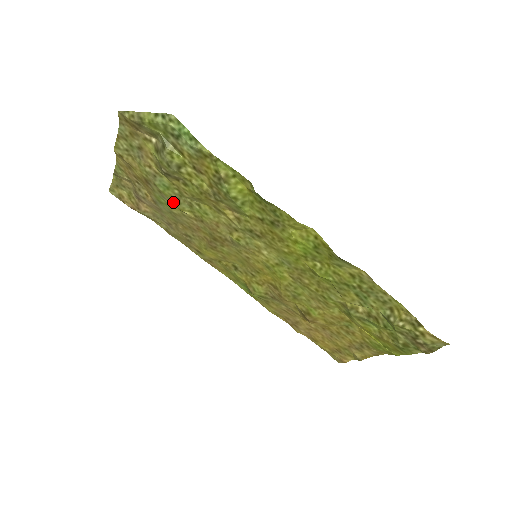
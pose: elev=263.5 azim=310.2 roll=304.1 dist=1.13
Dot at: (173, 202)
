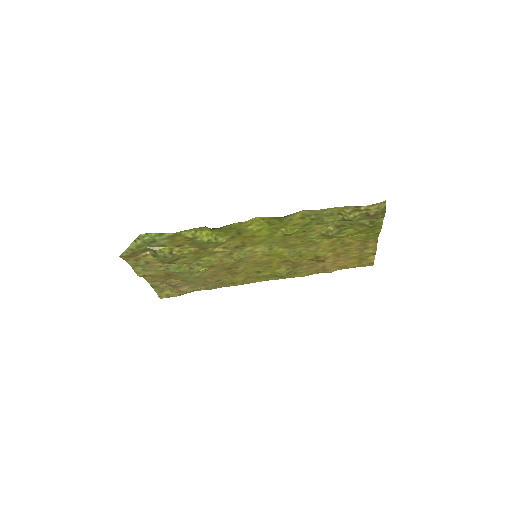
Dot at: (190, 272)
